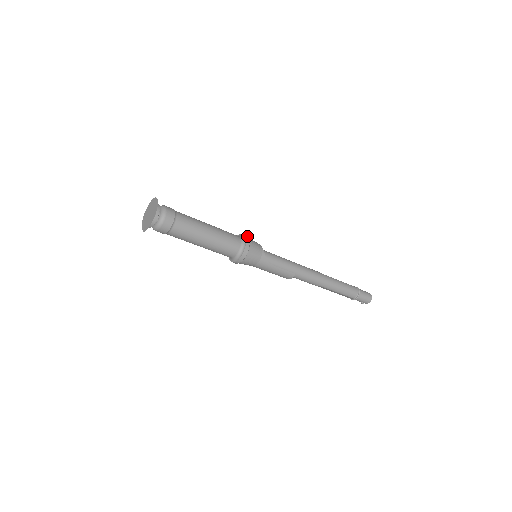
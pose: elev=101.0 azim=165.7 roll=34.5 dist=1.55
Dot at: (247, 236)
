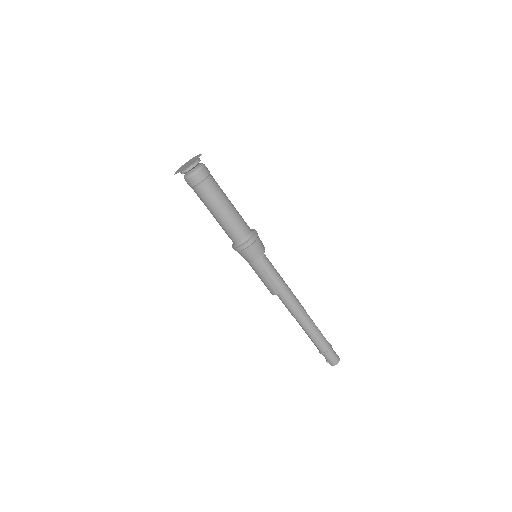
Dot at: occluded
